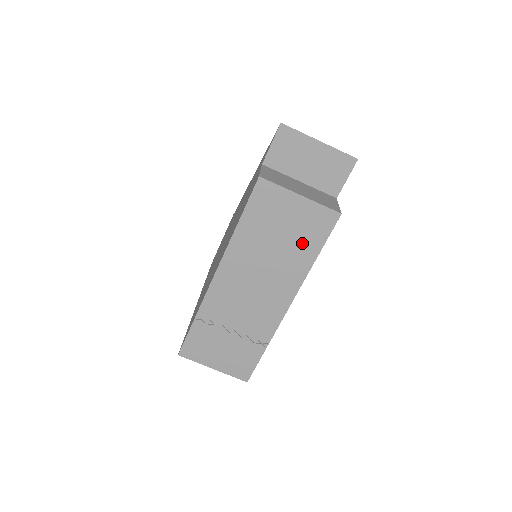
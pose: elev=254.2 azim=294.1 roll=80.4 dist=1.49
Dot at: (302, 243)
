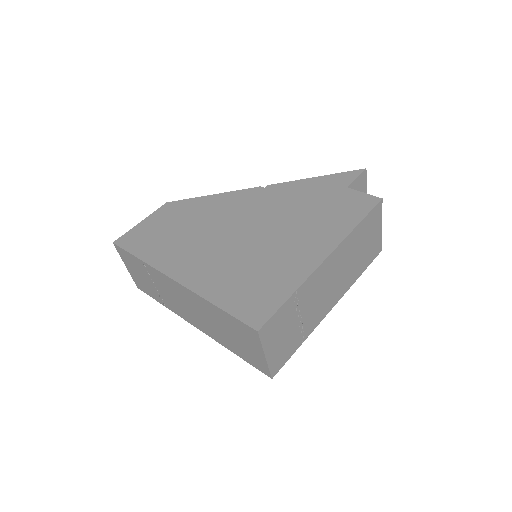
Dot at: (364, 260)
